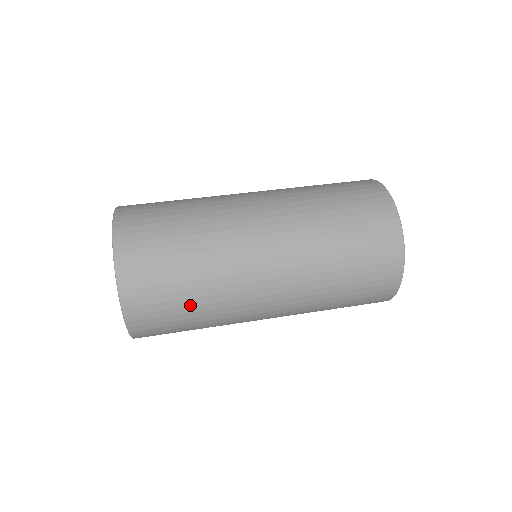
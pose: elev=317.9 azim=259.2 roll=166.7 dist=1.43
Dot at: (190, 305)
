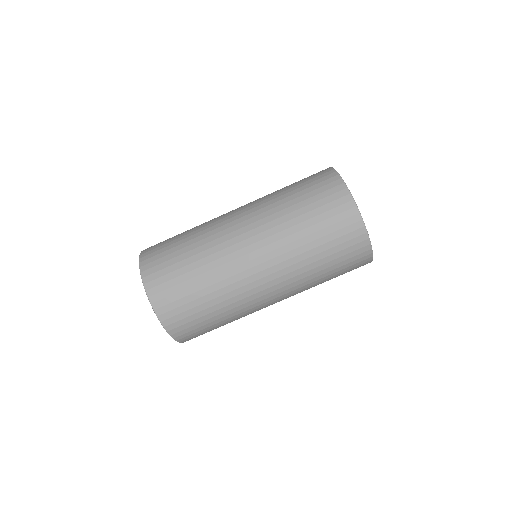
Dot at: occluded
